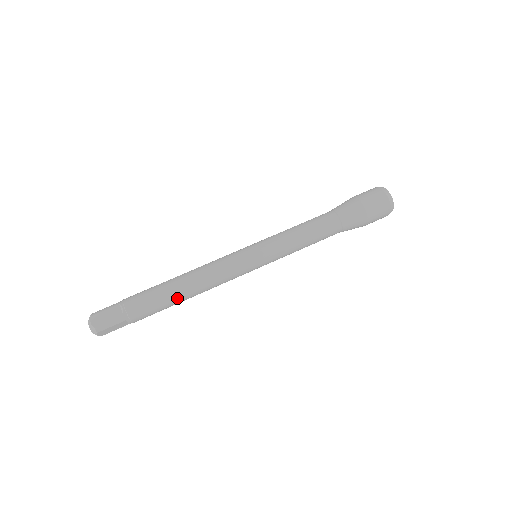
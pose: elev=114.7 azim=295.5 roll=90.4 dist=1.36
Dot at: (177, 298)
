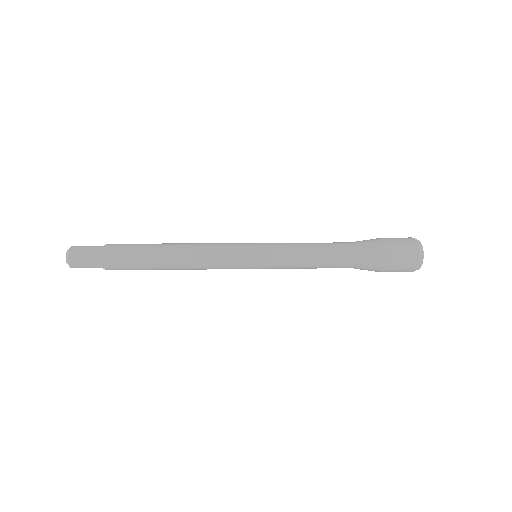
Dot at: (159, 250)
